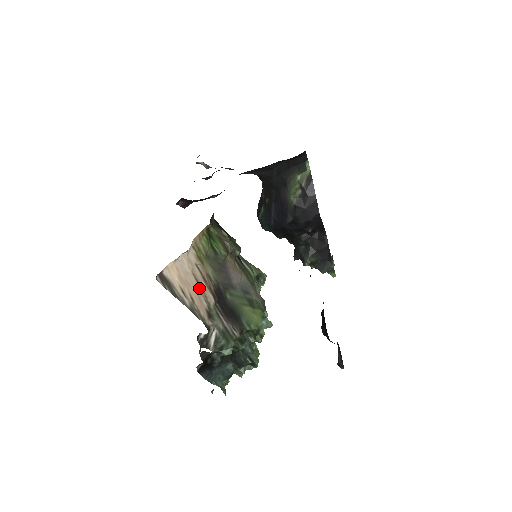
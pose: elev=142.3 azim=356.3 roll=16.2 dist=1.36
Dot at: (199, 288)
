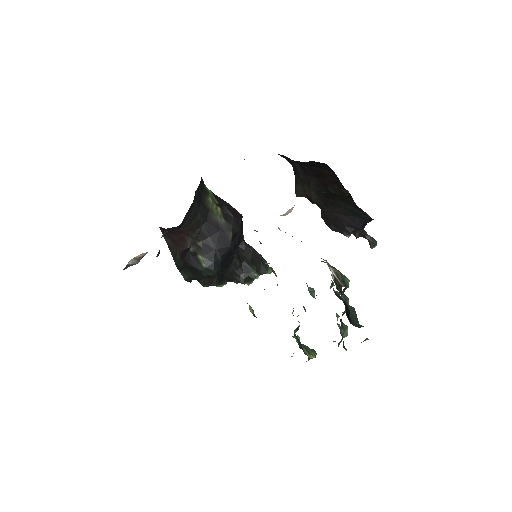
Dot at: occluded
